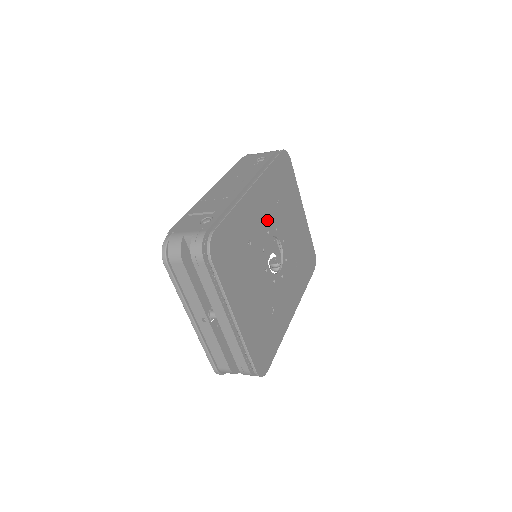
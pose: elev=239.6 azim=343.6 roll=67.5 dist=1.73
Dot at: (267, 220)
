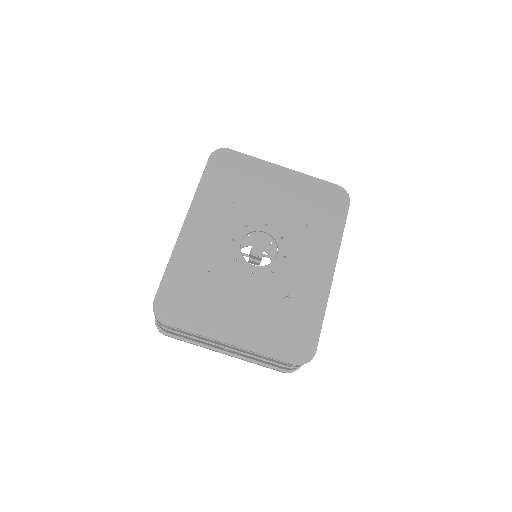
Dot at: (225, 231)
